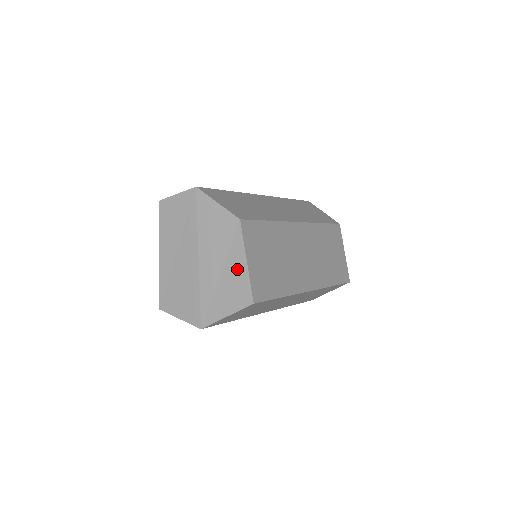
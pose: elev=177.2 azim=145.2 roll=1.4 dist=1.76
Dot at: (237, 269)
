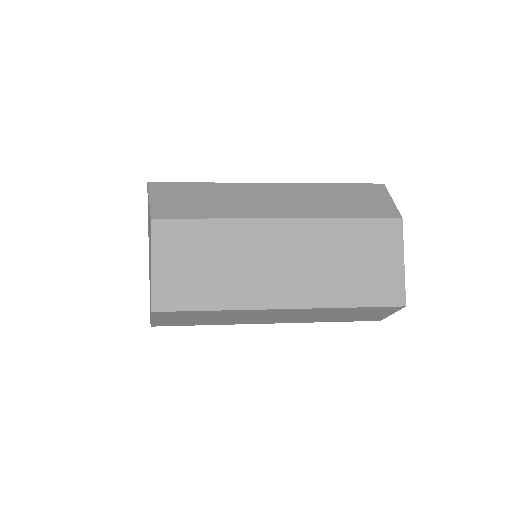
Dot at: occluded
